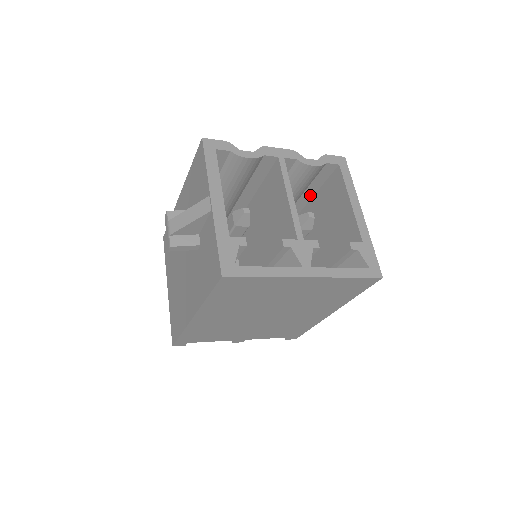
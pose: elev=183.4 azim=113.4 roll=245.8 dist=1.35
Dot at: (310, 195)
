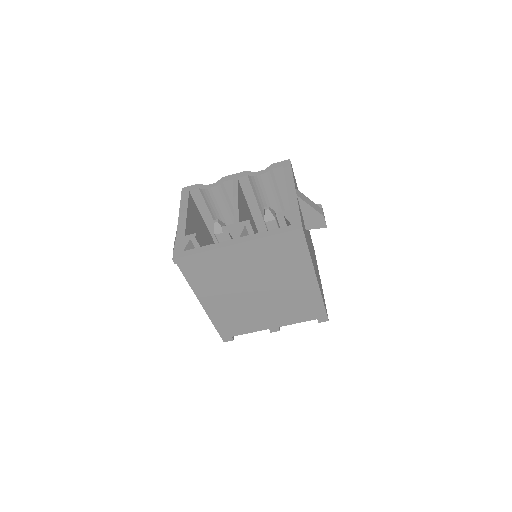
Dot at: occluded
